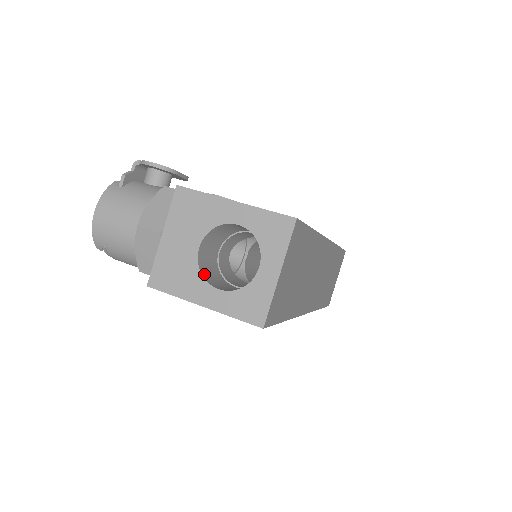
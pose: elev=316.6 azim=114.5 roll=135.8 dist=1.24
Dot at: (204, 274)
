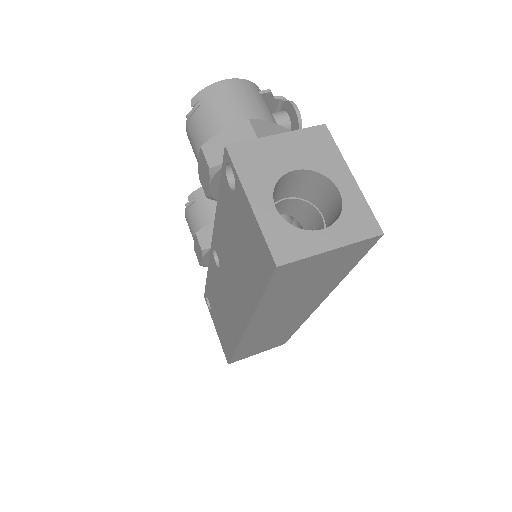
Dot at: (274, 189)
